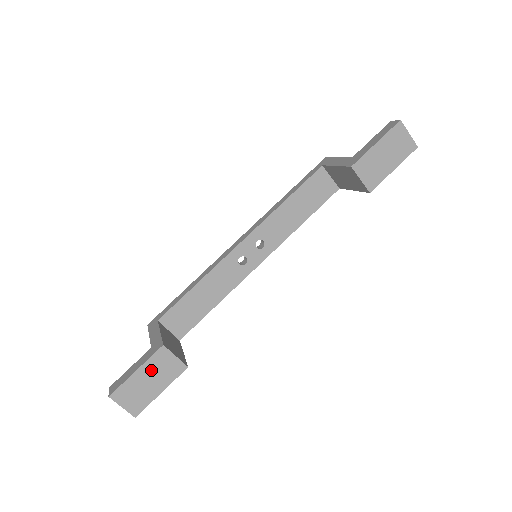
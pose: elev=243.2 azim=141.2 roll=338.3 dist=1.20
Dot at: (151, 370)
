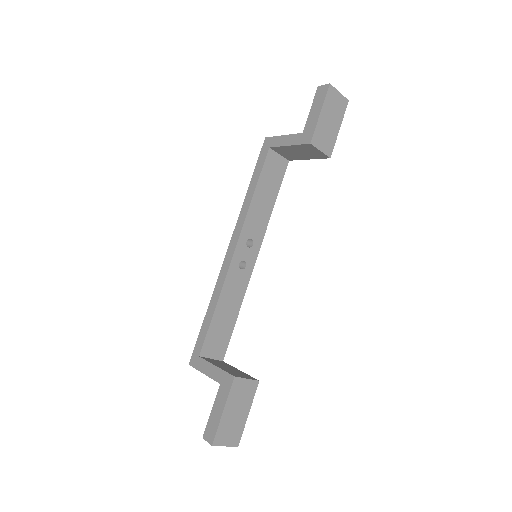
Dot at: (234, 402)
